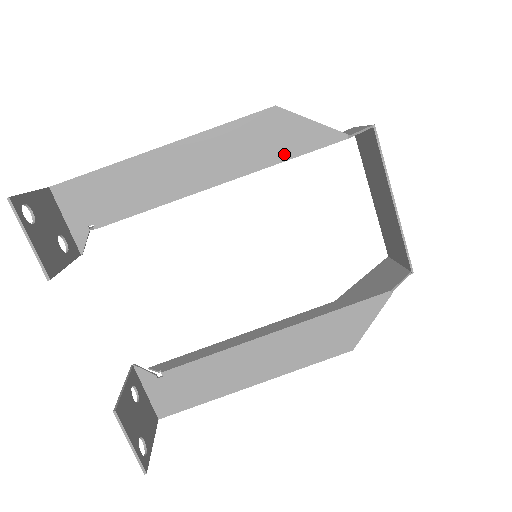
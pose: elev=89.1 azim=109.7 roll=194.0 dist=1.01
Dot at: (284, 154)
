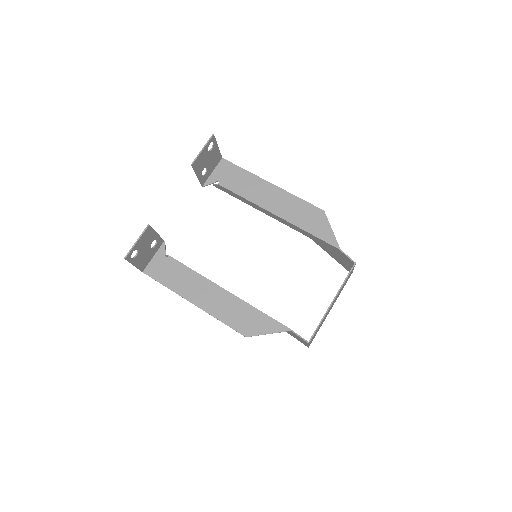
Dot at: (309, 229)
